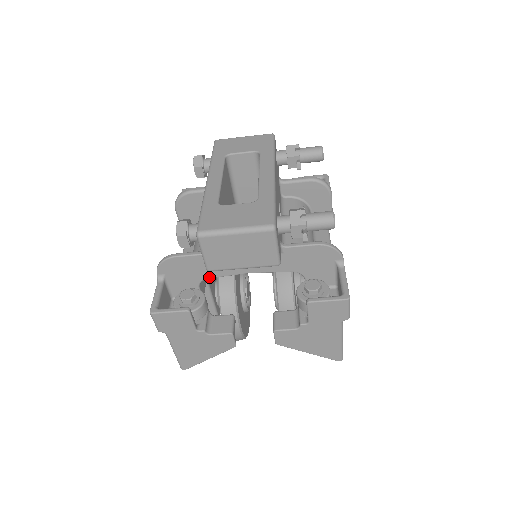
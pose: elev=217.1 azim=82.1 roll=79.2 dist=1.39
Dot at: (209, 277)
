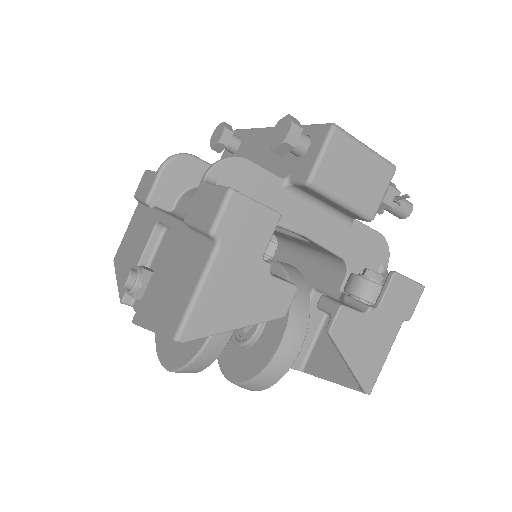
Dot at: occluded
